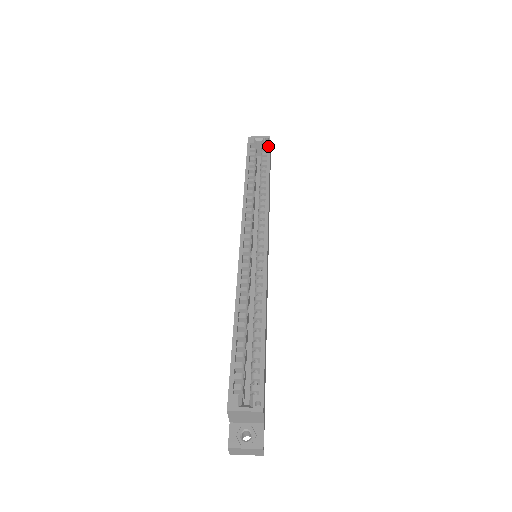
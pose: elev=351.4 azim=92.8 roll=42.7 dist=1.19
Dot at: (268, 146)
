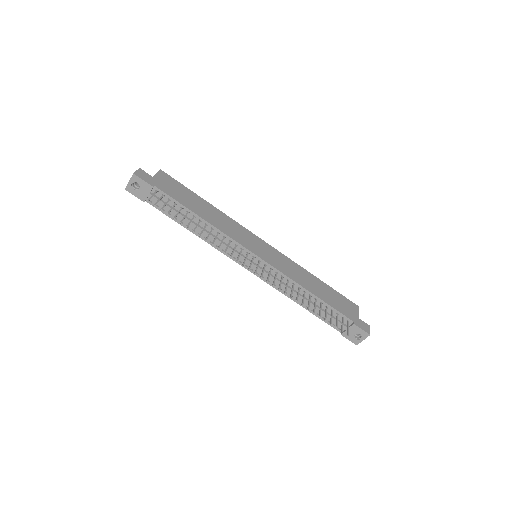
Dot at: (348, 300)
